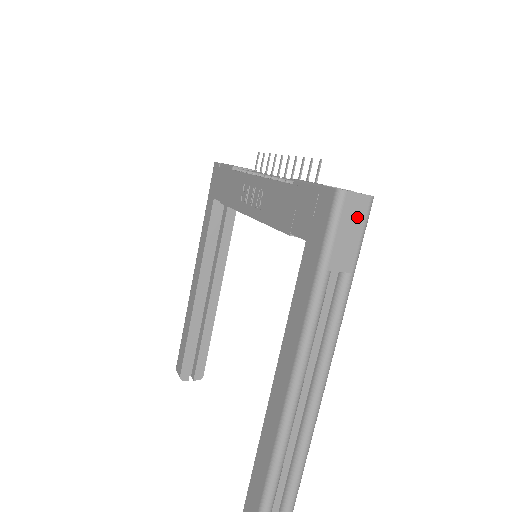
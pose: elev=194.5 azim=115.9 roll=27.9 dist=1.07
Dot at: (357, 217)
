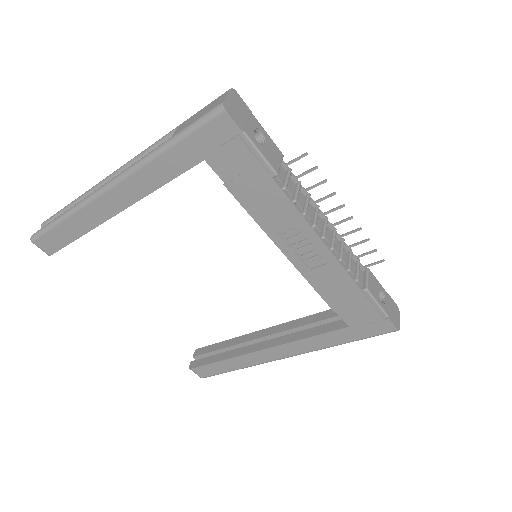
Dot at: occluded
